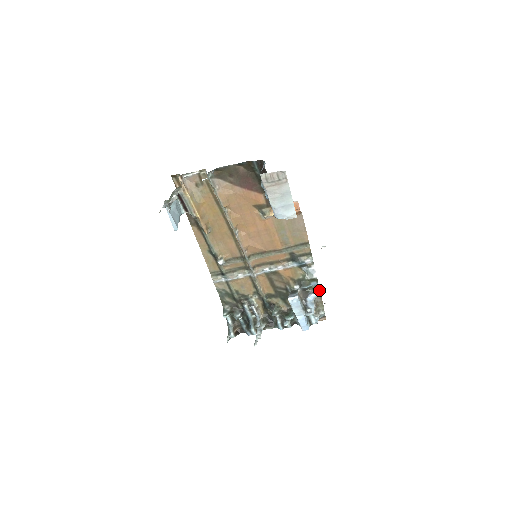
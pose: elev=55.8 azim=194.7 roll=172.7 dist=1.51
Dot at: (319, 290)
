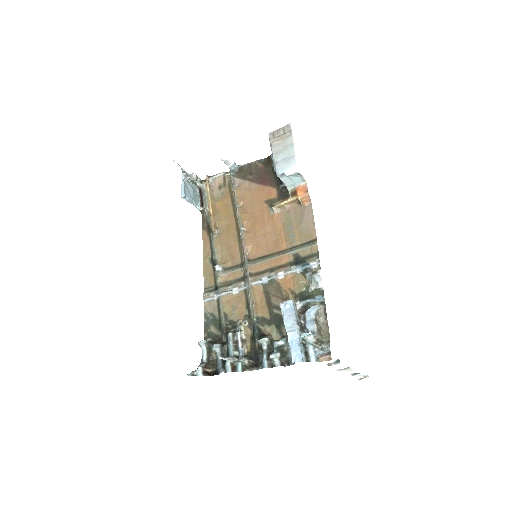
Dot at: (324, 305)
